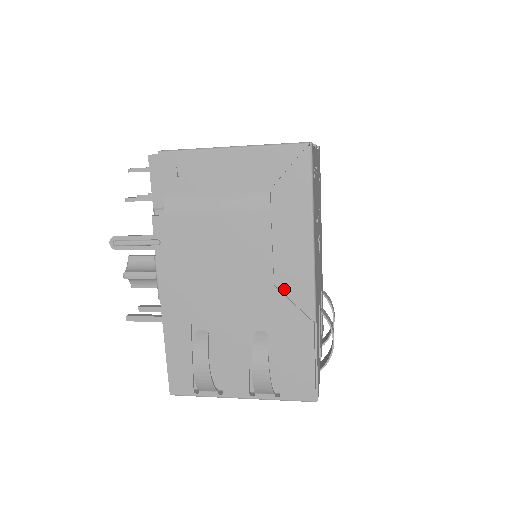
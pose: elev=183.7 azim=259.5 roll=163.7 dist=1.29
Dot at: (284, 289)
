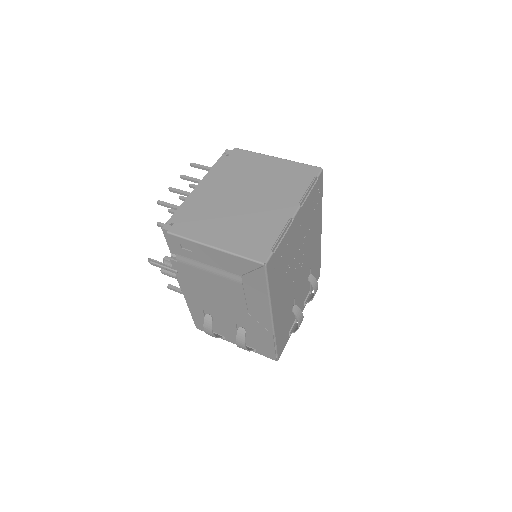
Dot at: (254, 317)
